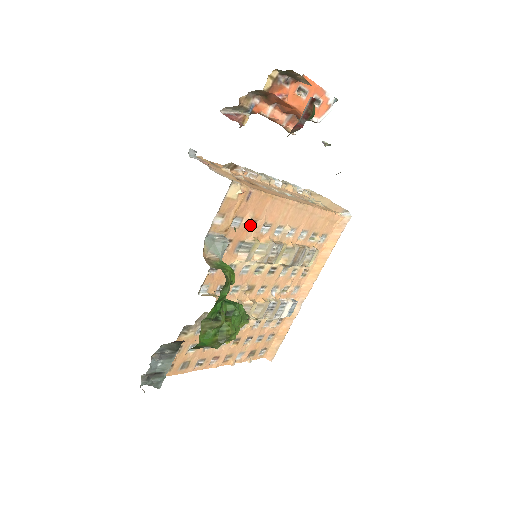
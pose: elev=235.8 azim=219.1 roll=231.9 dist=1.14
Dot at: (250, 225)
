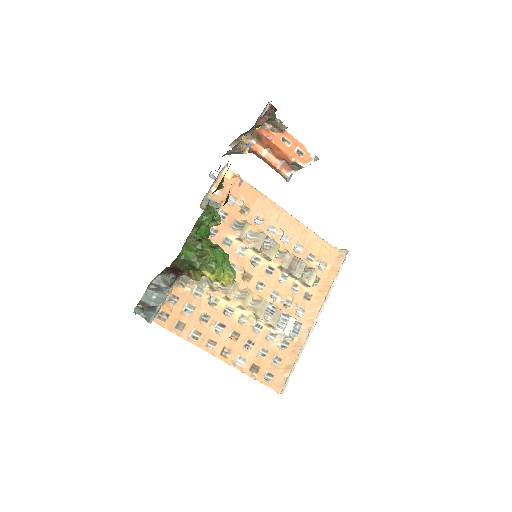
Dot at: (244, 211)
